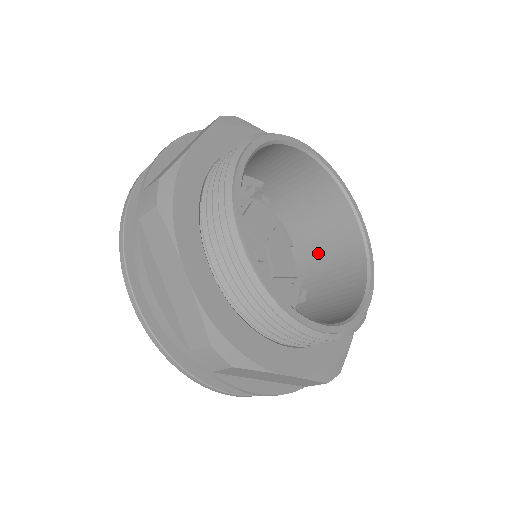
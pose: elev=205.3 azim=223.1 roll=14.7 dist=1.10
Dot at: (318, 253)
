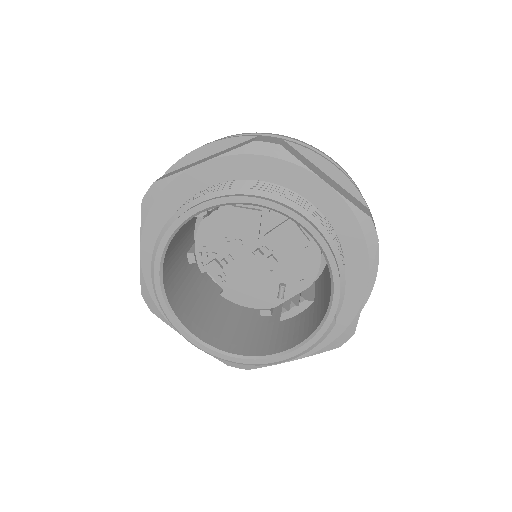
Dot at: occluded
